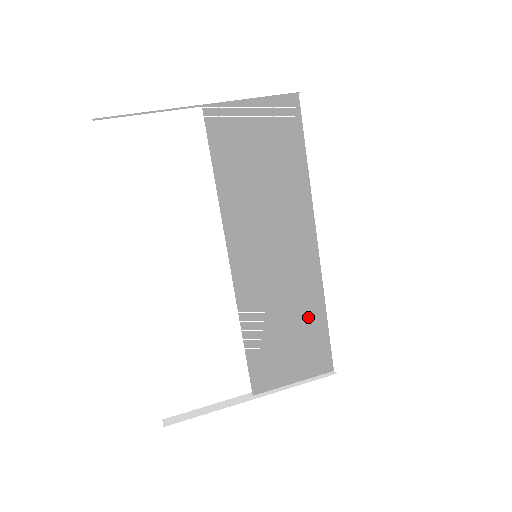
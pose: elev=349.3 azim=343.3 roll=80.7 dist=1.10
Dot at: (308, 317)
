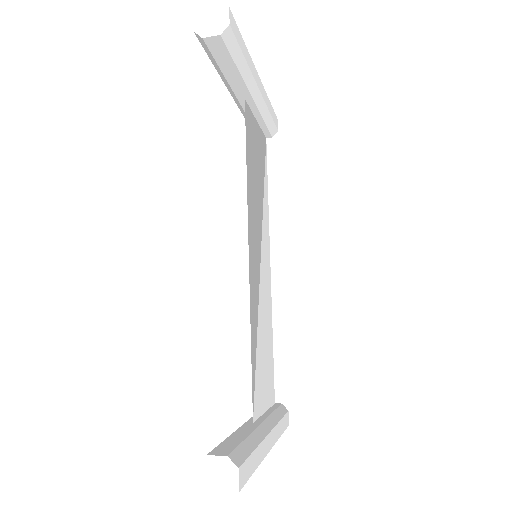
Dot at: (268, 337)
